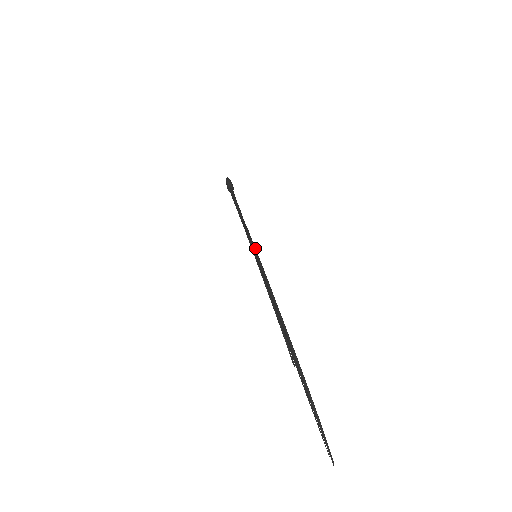
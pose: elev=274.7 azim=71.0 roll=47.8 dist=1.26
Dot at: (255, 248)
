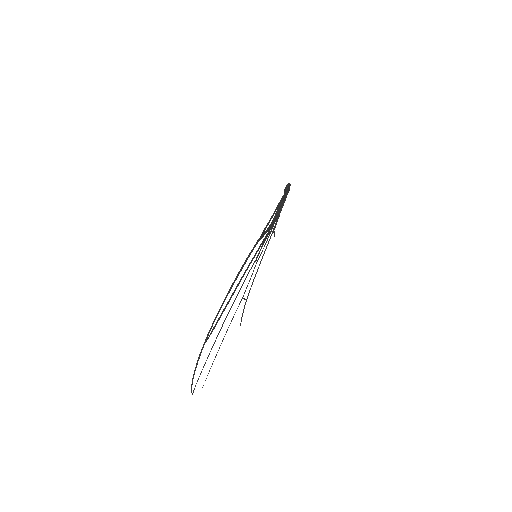
Dot at: occluded
